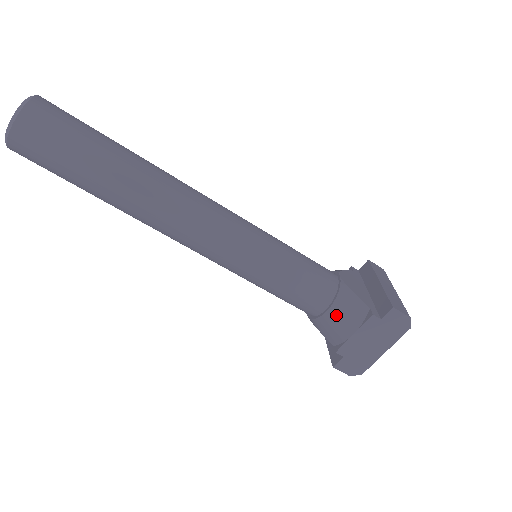
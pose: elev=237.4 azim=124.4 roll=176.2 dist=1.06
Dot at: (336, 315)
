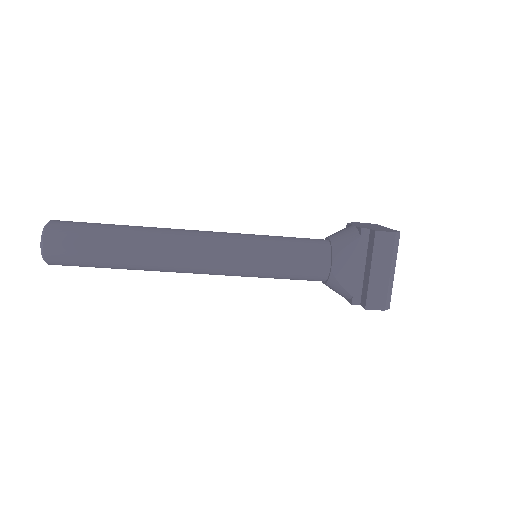
Dot at: occluded
